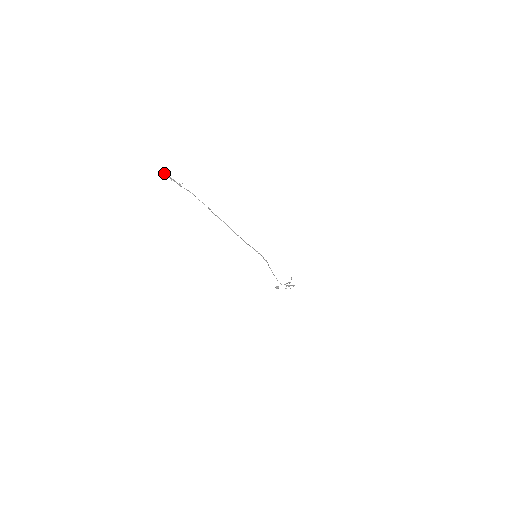
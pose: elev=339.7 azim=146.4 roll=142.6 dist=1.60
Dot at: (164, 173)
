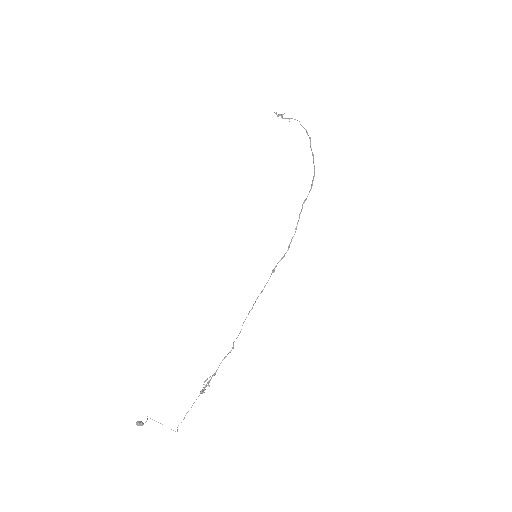
Dot at: occluded
